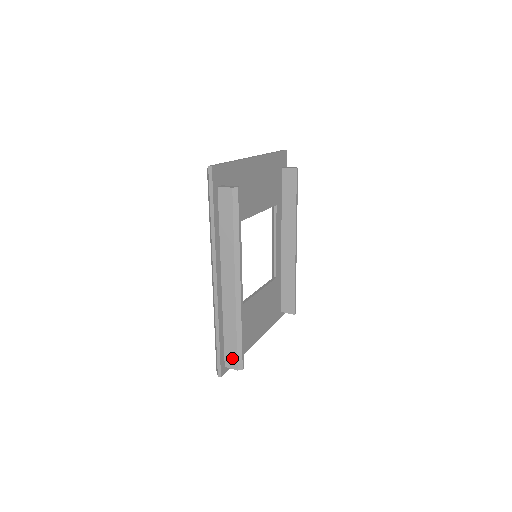
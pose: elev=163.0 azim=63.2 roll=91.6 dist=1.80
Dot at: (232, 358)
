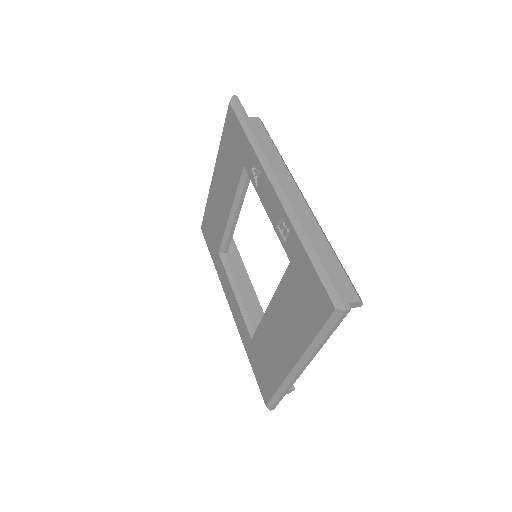
Dot at: (344, 286)
